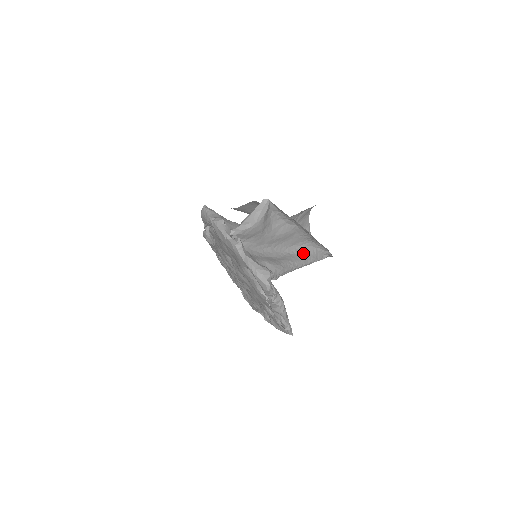
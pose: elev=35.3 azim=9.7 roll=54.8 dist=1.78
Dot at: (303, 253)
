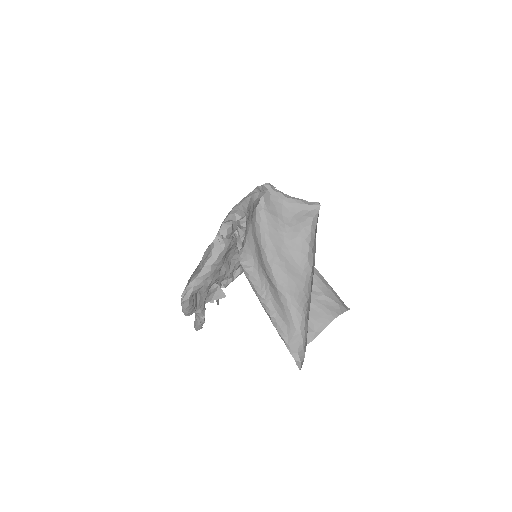
Dot at: (286, 313)
